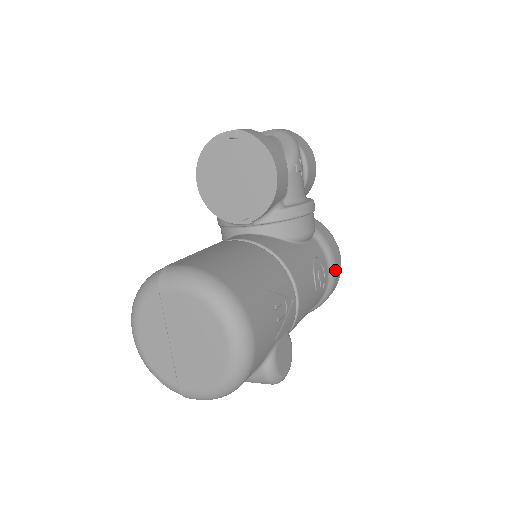
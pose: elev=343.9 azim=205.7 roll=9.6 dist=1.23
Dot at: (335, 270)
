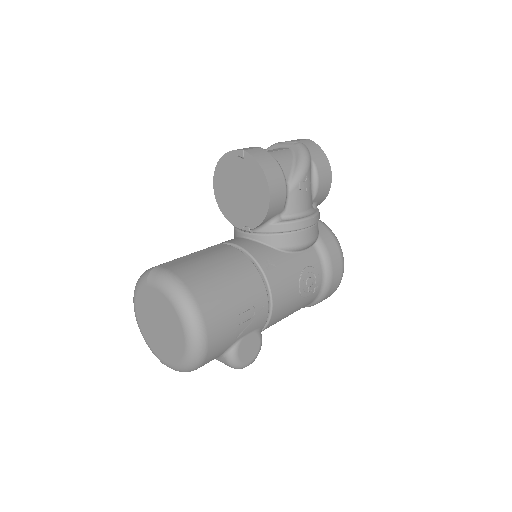
Dot at: (331, 277)
